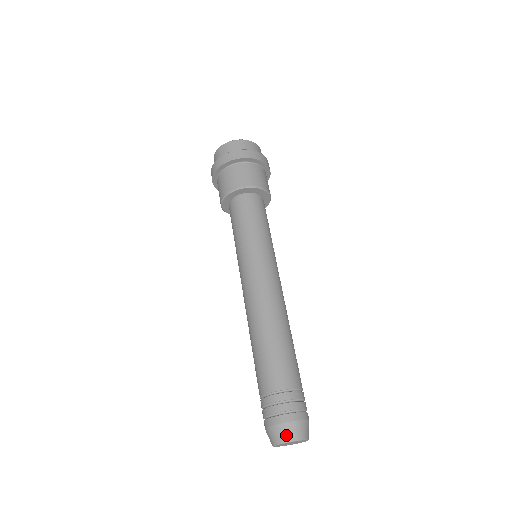
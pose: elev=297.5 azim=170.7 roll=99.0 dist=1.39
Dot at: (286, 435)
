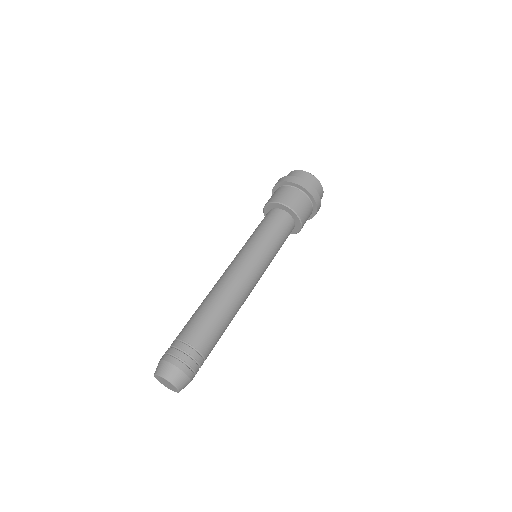
Dot at: (174, 377)
